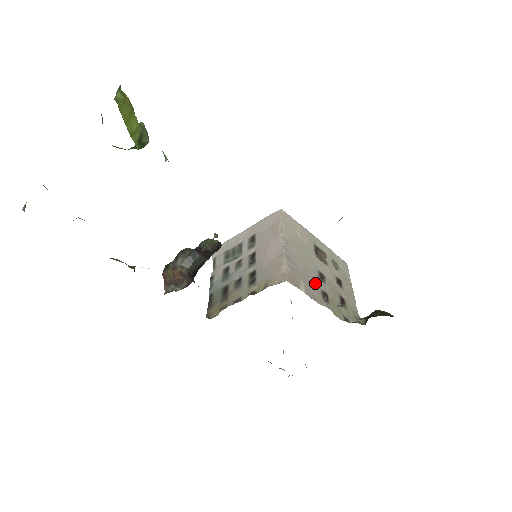
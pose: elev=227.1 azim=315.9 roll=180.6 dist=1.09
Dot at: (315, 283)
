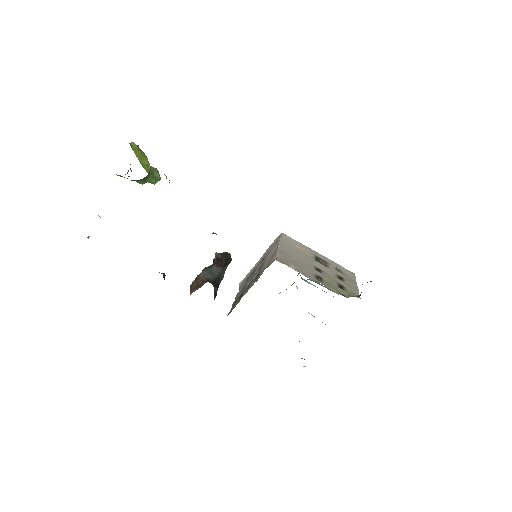
Dot at: (308, 270)
